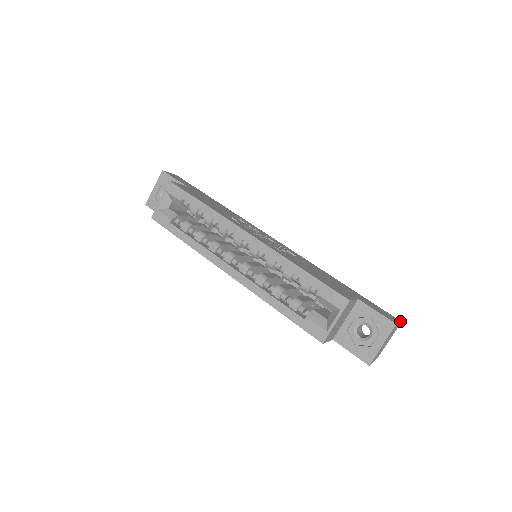
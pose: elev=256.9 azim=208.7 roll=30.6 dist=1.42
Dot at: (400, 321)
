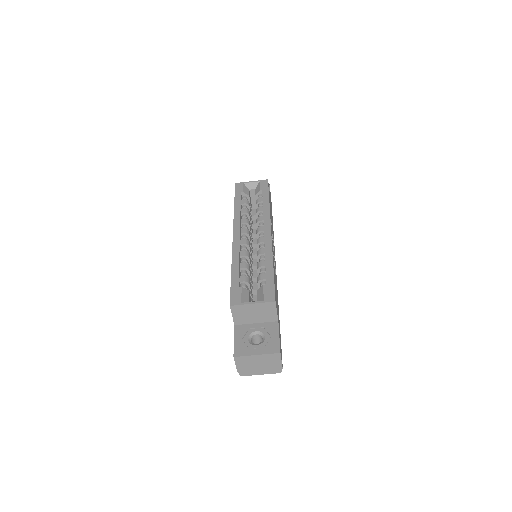
Dot at: occluded
